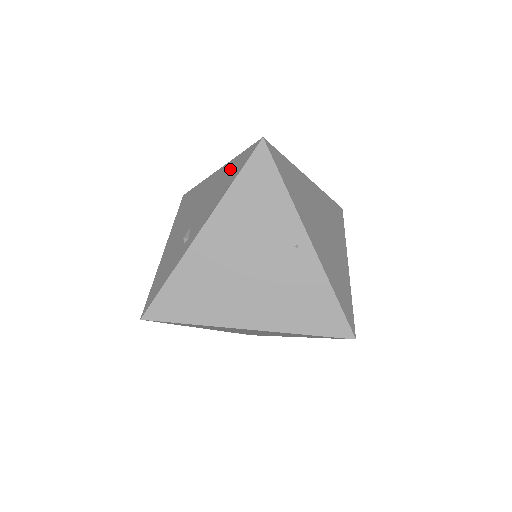
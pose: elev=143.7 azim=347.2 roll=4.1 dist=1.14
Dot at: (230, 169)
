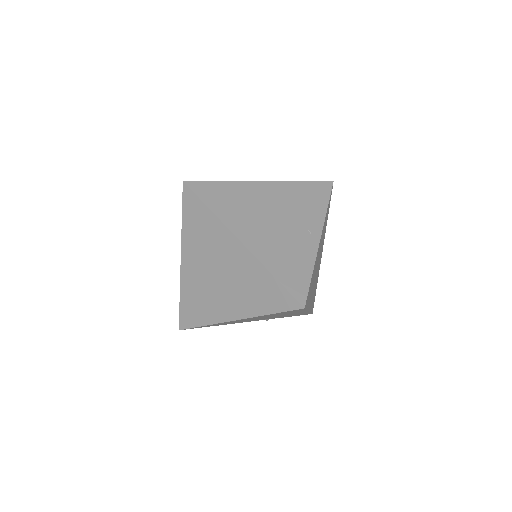
Dot at: occluded
